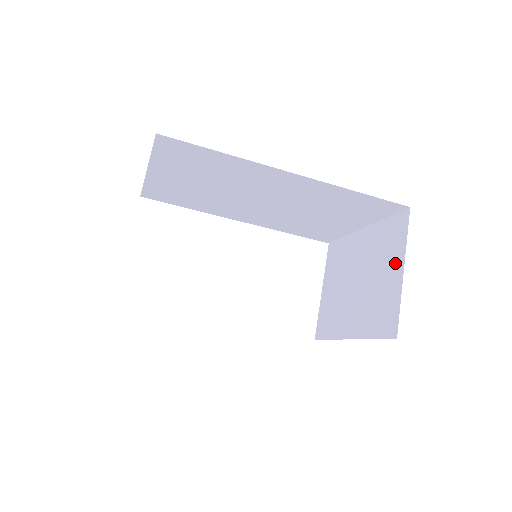
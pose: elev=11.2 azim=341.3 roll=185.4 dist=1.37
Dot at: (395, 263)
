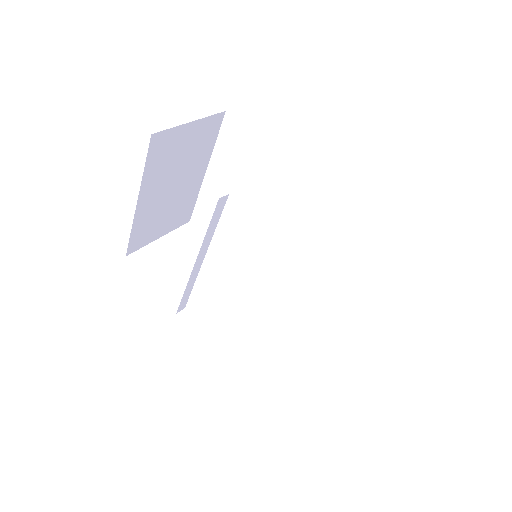
Dot at: occluded
